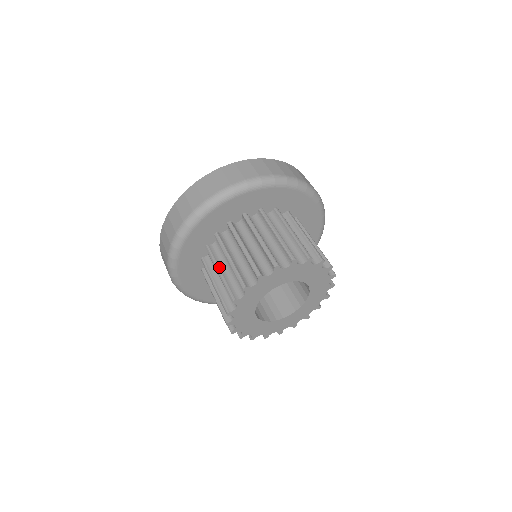
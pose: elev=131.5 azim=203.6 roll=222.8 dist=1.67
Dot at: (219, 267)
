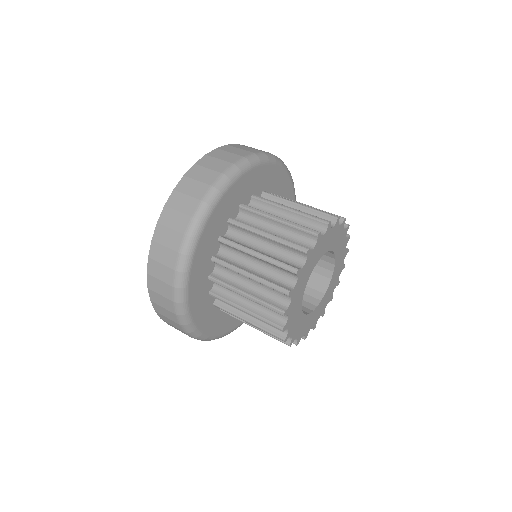
Dot at: (253, 249)
